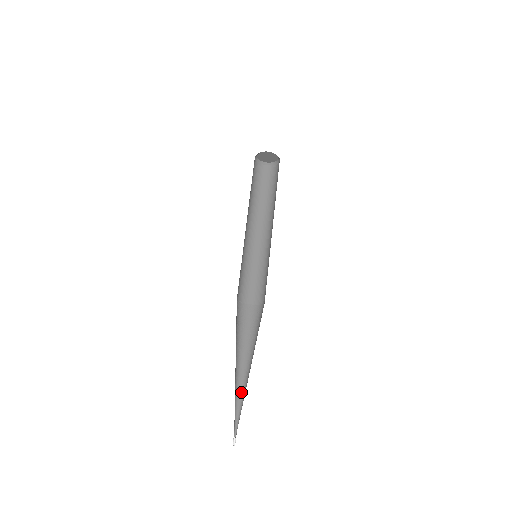
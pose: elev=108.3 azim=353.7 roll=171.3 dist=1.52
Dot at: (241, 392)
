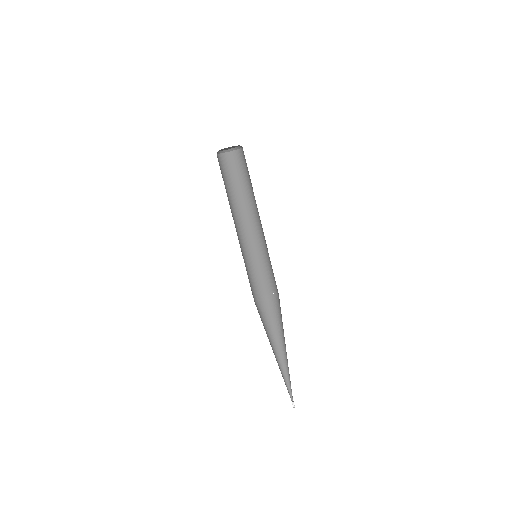
Dot at: (286, 368)
